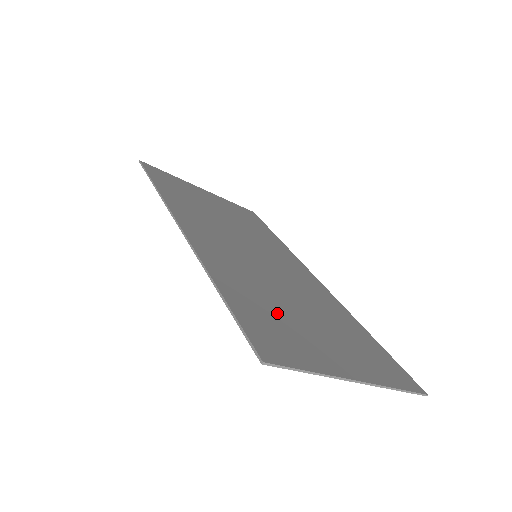
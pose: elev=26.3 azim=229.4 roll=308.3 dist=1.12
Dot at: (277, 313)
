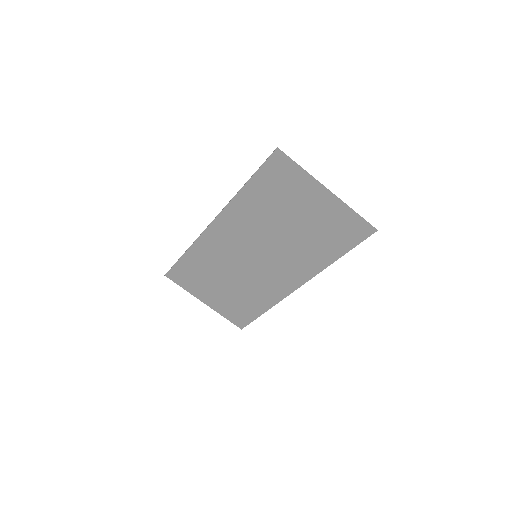
Dot at: (278, 200)
